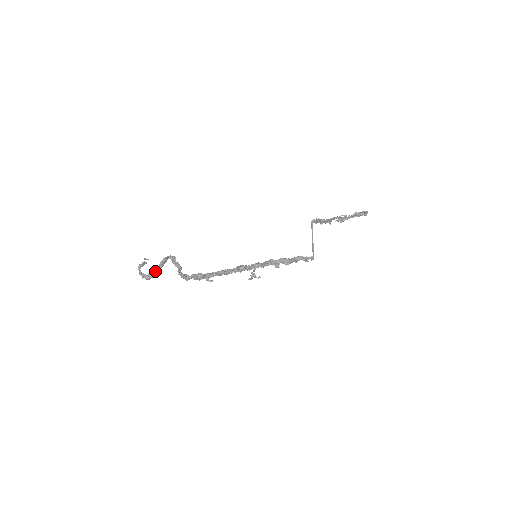
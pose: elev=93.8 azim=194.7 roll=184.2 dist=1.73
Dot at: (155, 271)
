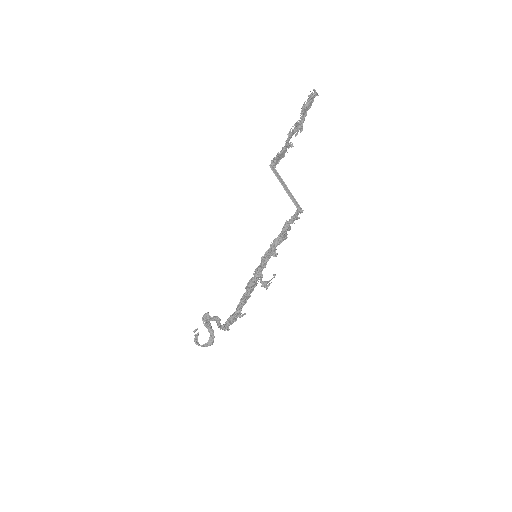
Dot at: occluded
